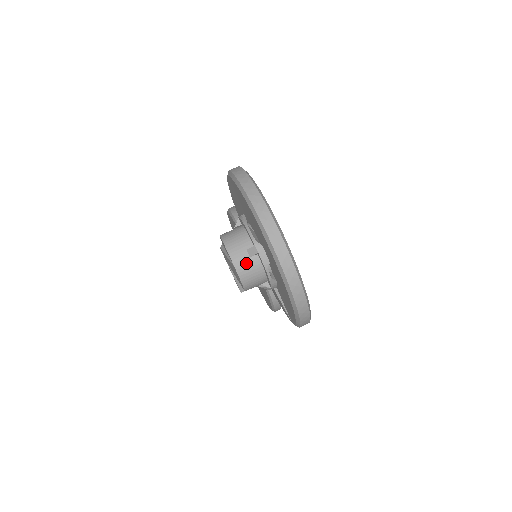
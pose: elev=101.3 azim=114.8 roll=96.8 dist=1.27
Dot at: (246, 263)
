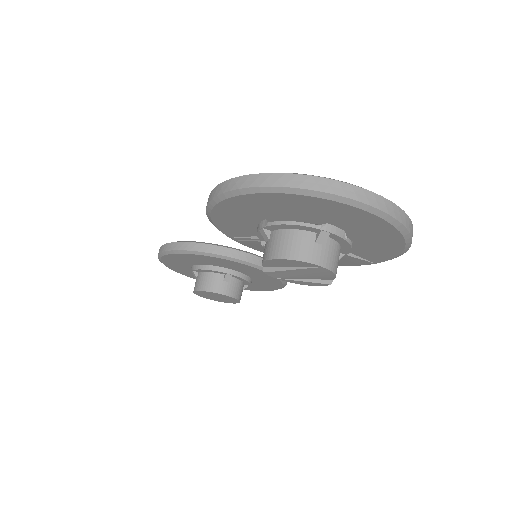
Dot at: (326, 253)
